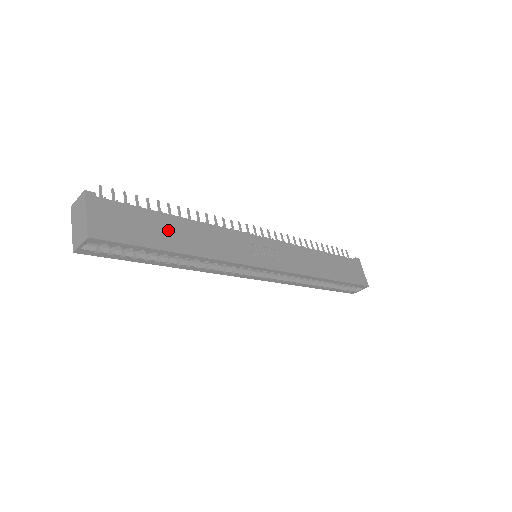
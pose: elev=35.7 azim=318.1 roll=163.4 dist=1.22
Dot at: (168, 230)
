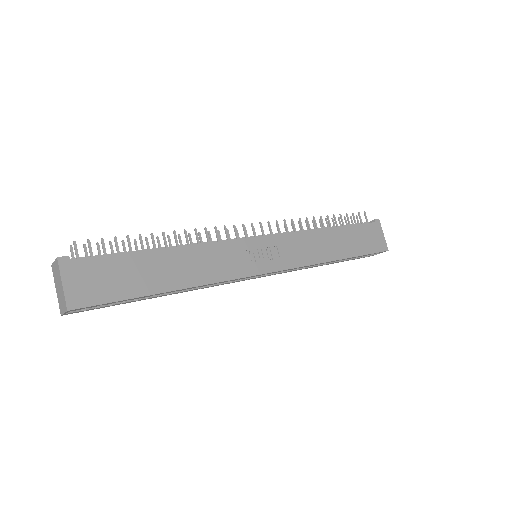
Dot at: (152, 269)
